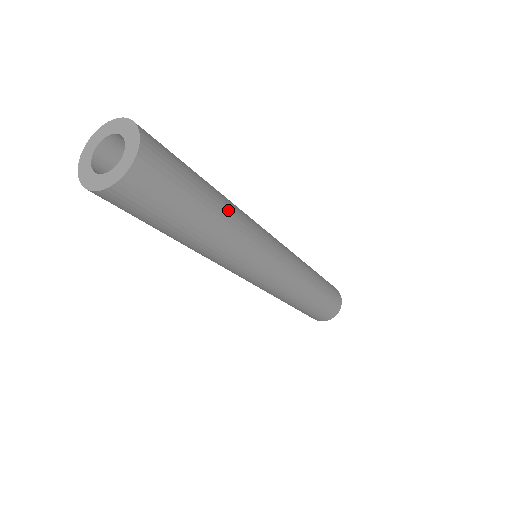
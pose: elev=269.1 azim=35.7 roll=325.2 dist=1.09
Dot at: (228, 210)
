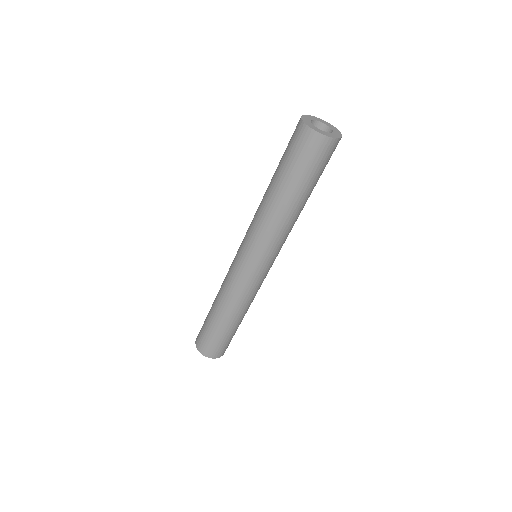
Dot at: occluded
